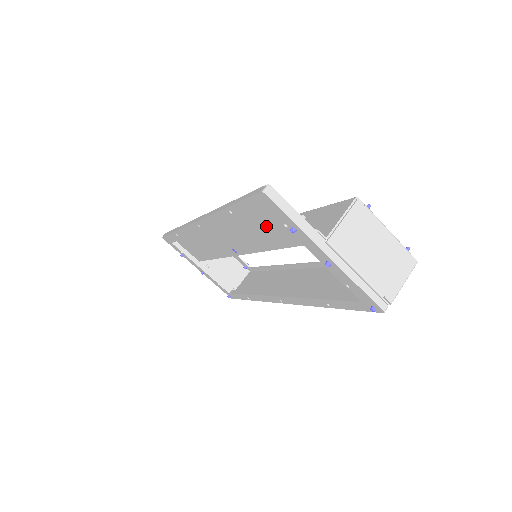
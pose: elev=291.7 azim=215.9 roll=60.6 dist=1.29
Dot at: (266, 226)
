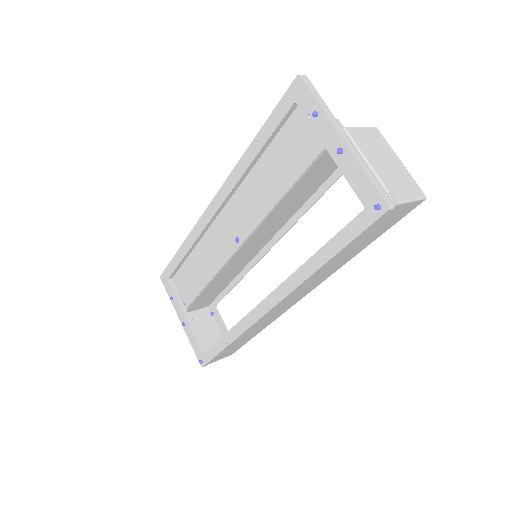
Dot at: (286, 152)
